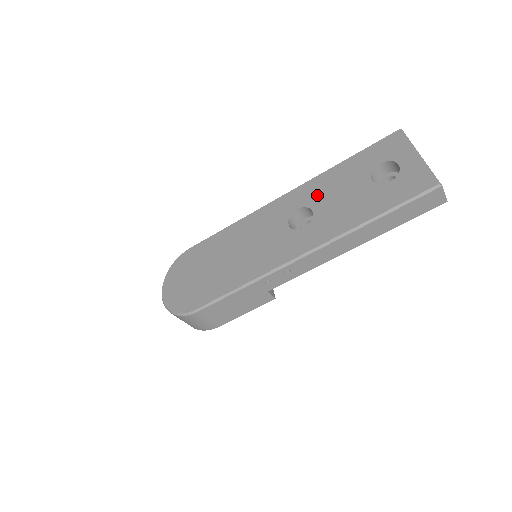
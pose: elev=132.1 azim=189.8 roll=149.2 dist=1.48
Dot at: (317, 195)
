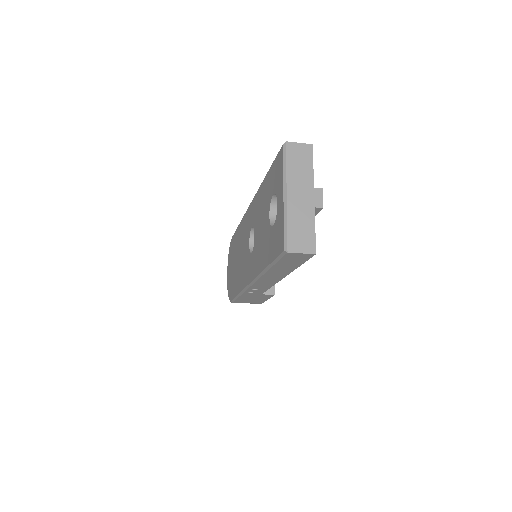
Dot at: (256, 216)
